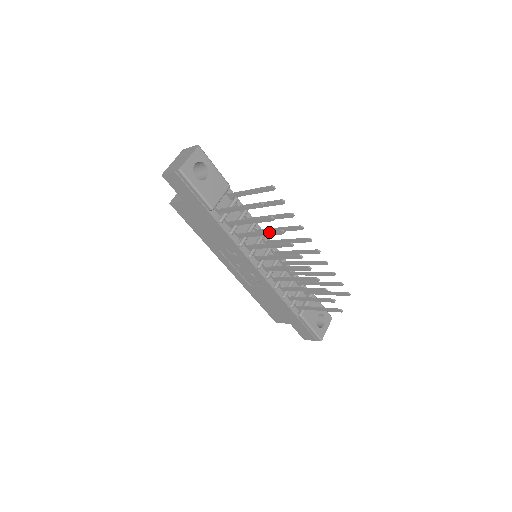
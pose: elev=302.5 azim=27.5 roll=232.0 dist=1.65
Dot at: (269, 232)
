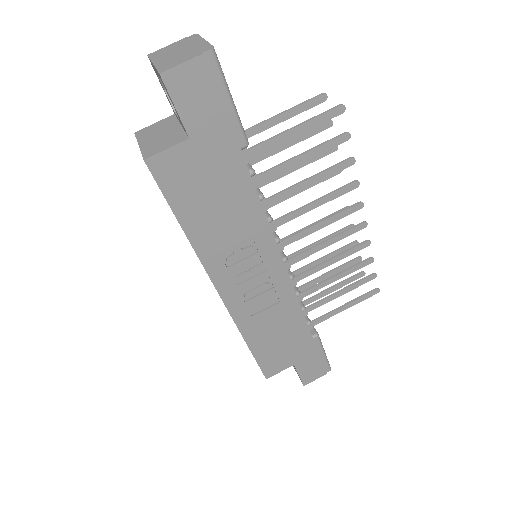
Dot at: (330, 170)
